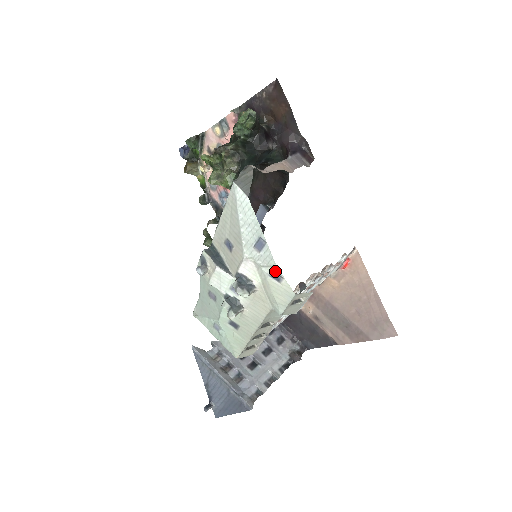
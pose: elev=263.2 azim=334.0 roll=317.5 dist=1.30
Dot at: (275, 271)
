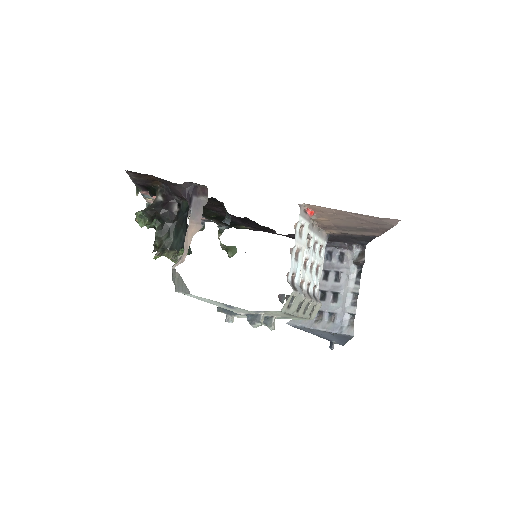
Dot at: (254, 311)
